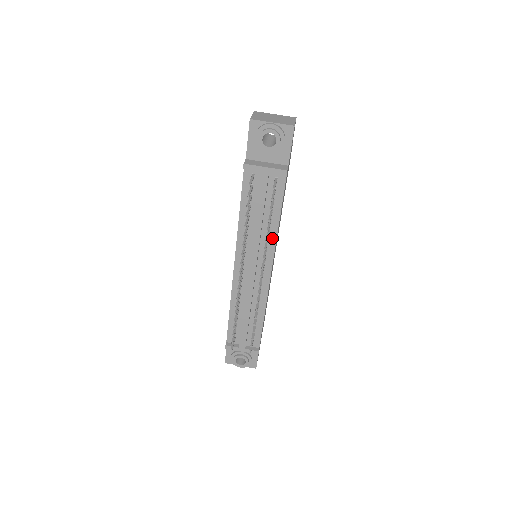
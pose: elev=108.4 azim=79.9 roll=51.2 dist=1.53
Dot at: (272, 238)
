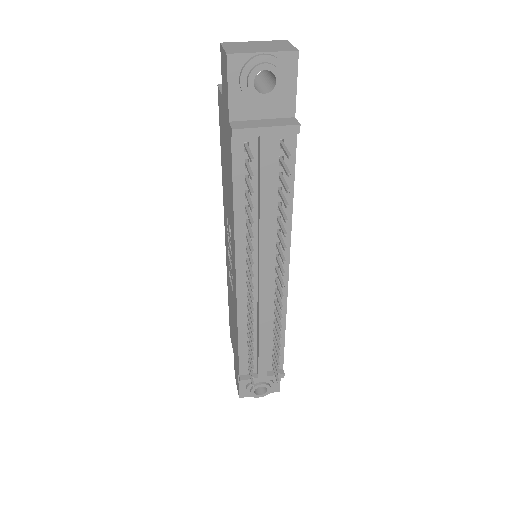
Dot at: (285, 228)
